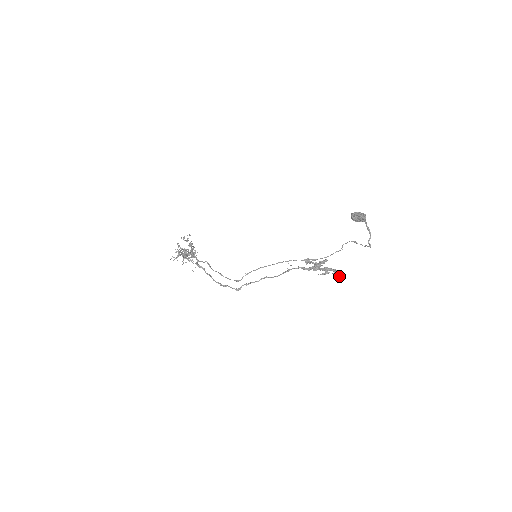
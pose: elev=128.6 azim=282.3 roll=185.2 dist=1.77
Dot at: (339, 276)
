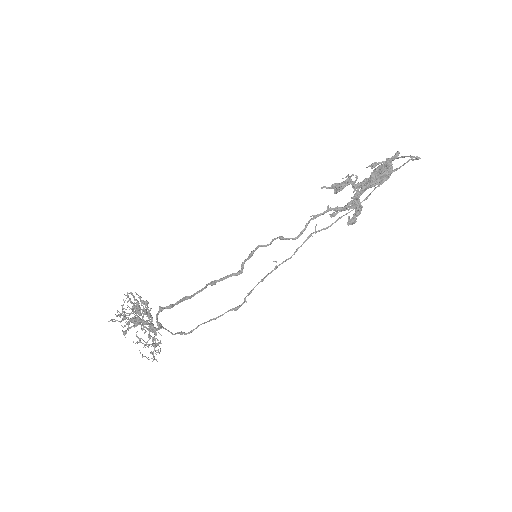
Dot at: (396, 152)
